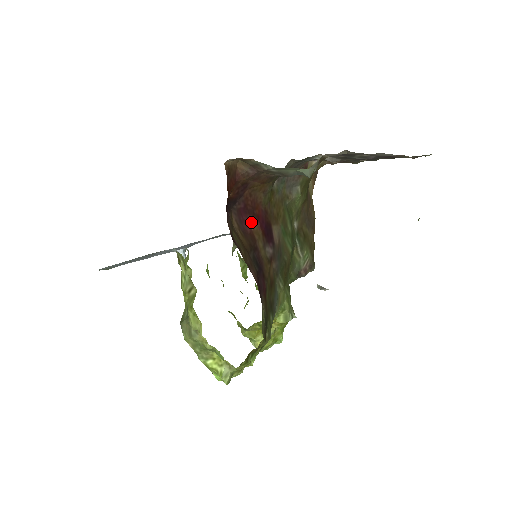
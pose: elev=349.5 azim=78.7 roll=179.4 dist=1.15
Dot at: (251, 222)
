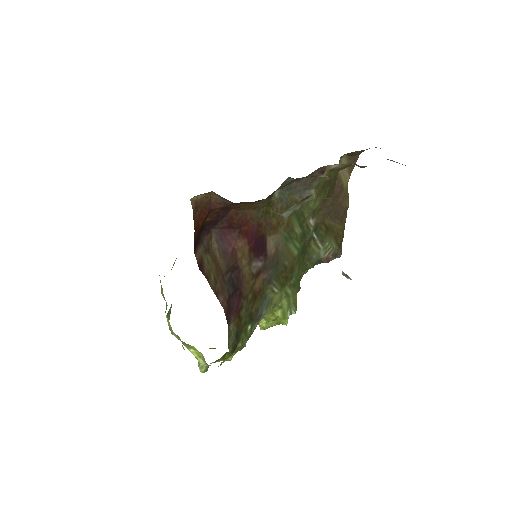
Dot at: (235, 240)
